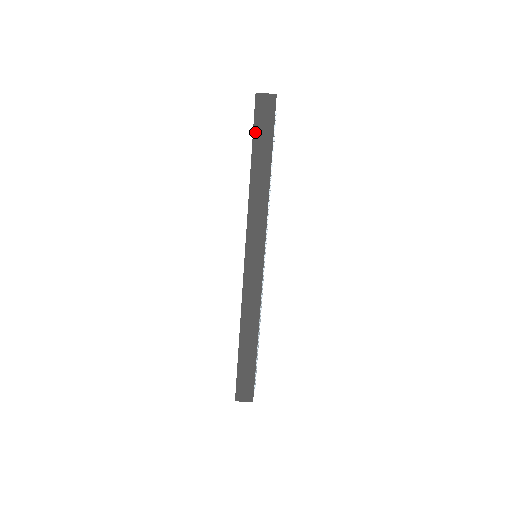
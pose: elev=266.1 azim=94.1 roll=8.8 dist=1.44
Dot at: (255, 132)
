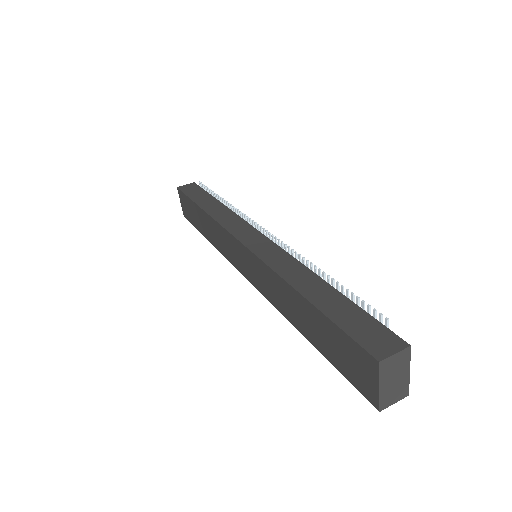
Dot at: (189, 196)
